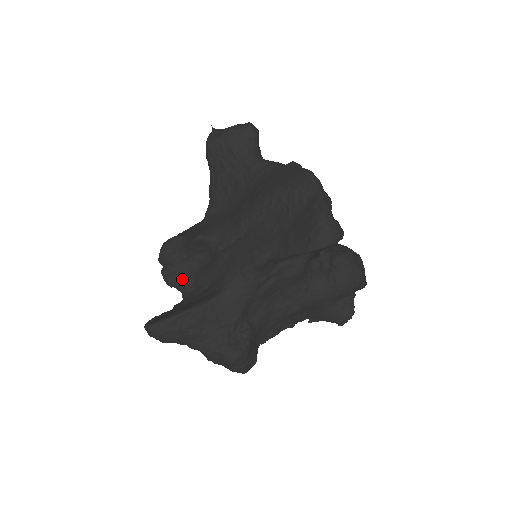
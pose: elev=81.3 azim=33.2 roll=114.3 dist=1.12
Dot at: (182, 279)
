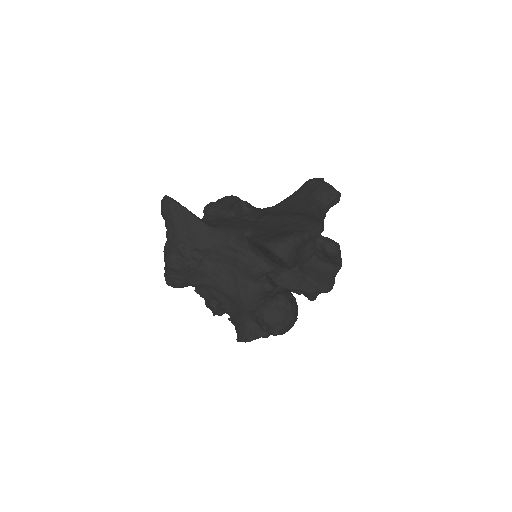
Dot at: (212, 213)
